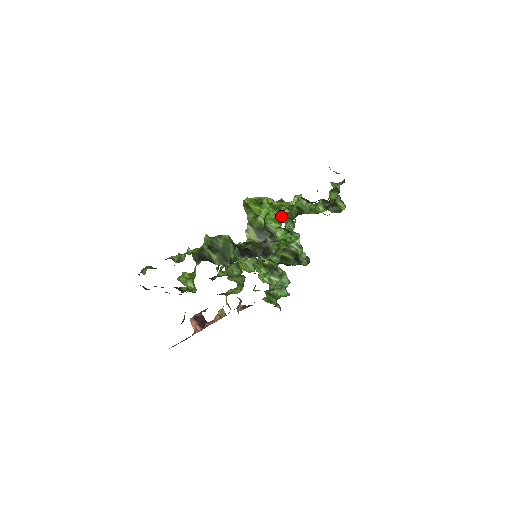
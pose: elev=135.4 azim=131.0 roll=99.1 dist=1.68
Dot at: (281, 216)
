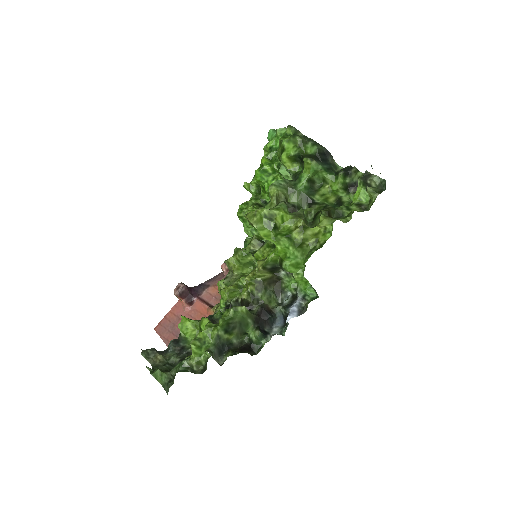
Dot at: (304, 260)
